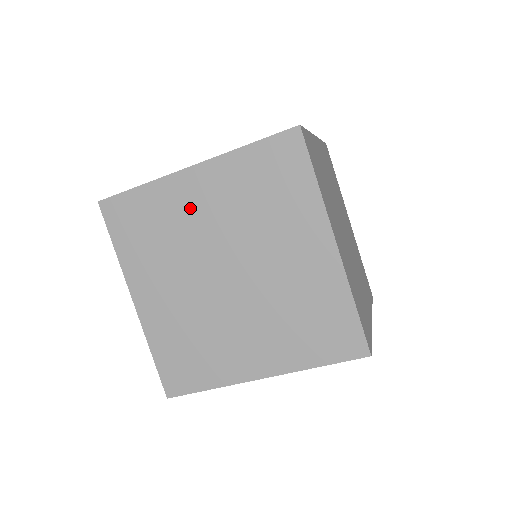
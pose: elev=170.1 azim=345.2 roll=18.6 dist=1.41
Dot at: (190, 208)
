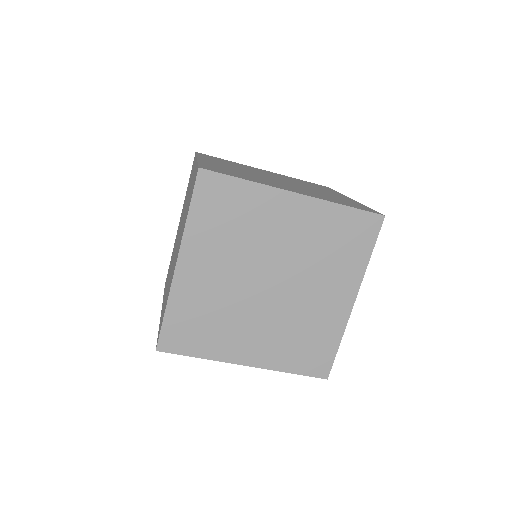
Dot at: occluded
